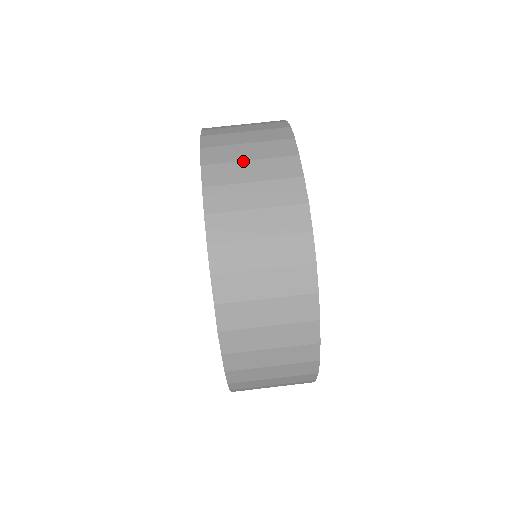
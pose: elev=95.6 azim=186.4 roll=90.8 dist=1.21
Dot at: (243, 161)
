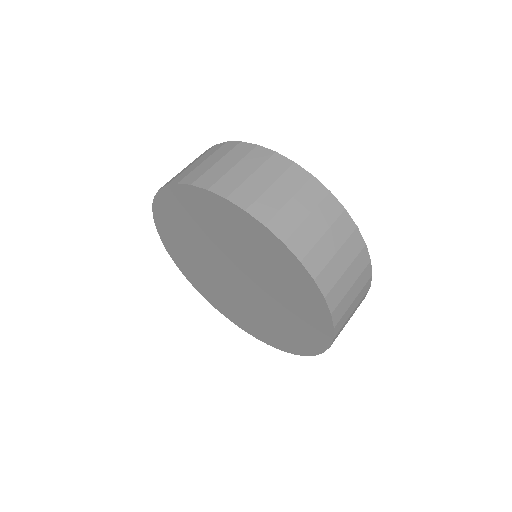
Dot at: (200, 165)
